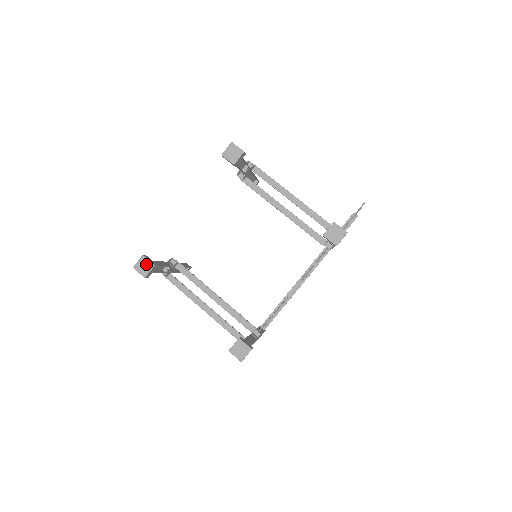
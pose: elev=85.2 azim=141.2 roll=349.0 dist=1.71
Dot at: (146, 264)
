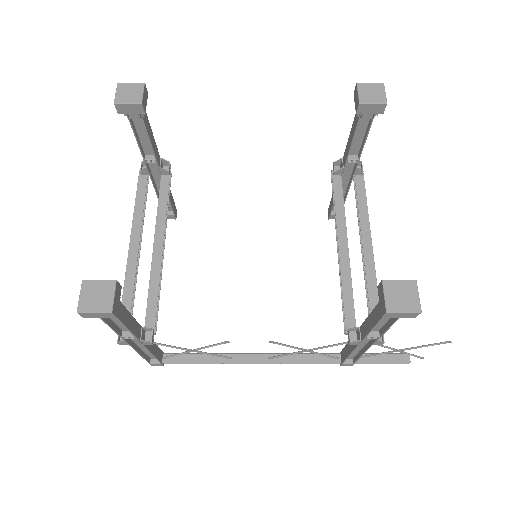
Dot at: (135, 93)
